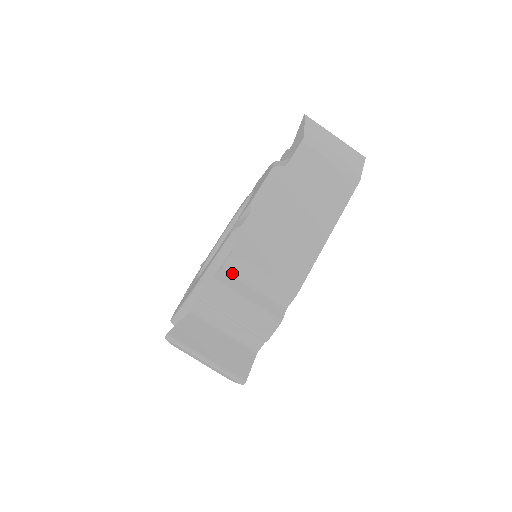
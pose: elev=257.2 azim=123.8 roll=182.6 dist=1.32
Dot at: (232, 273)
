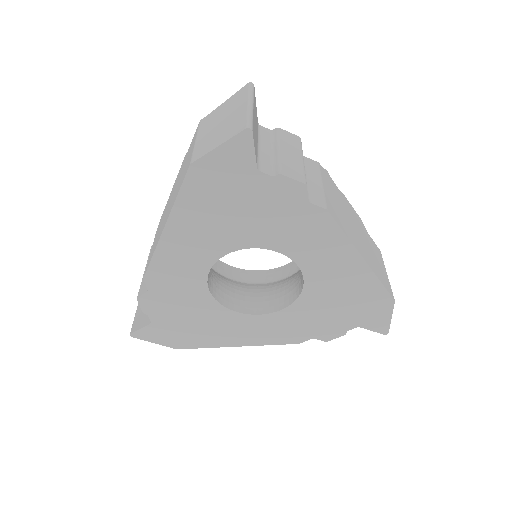
Dot at: (304, 162)
